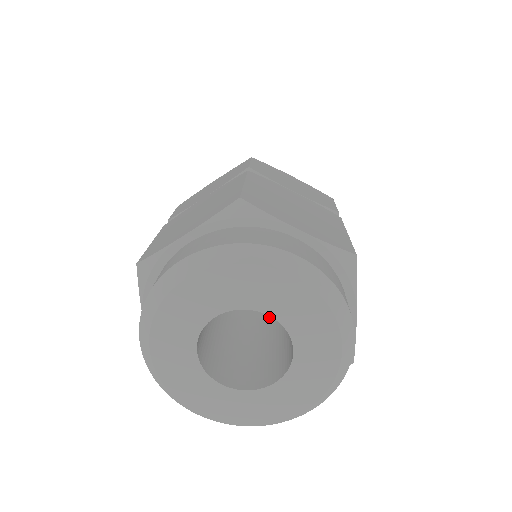
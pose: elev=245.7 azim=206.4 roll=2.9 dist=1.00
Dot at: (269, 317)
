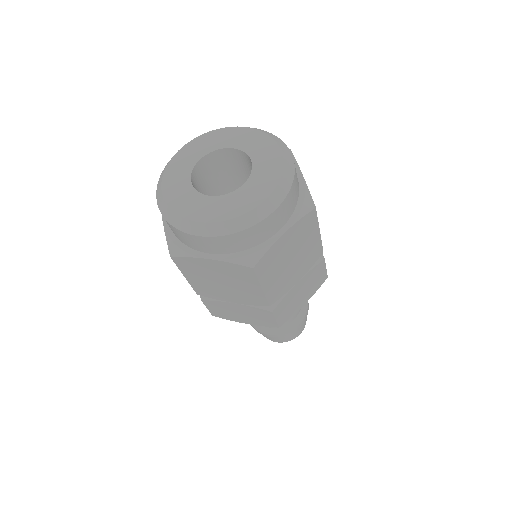
Dot at: occluded
